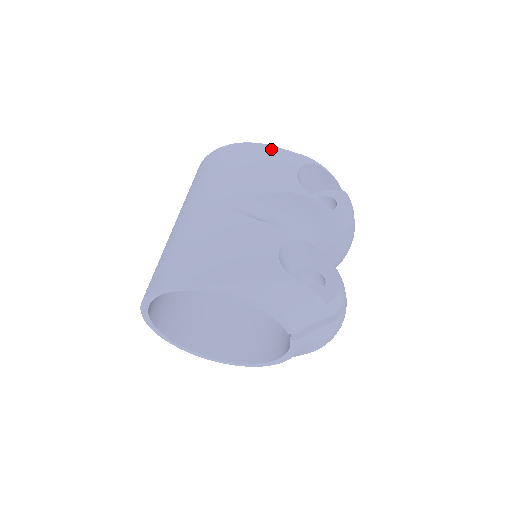
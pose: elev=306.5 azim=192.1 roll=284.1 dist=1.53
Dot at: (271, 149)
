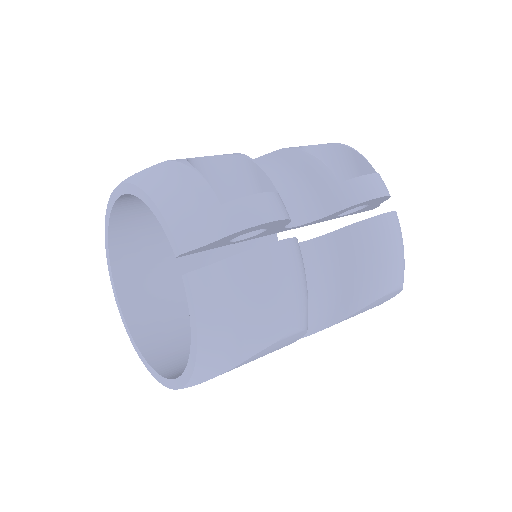
Dot at: occluded
